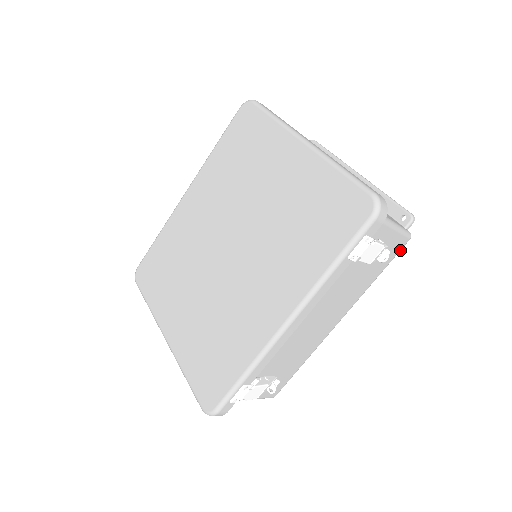
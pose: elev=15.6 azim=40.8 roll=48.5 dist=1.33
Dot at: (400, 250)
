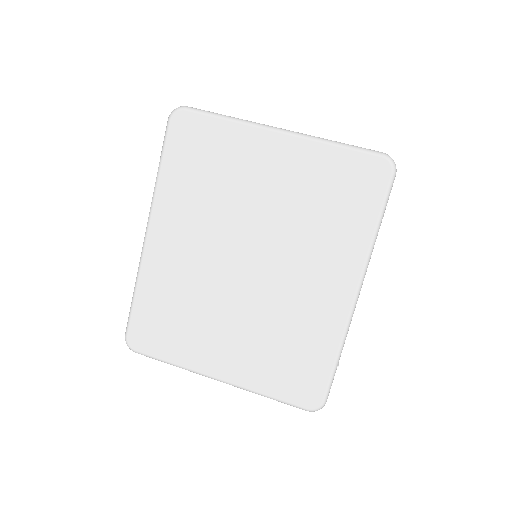
Dot at: occluded
